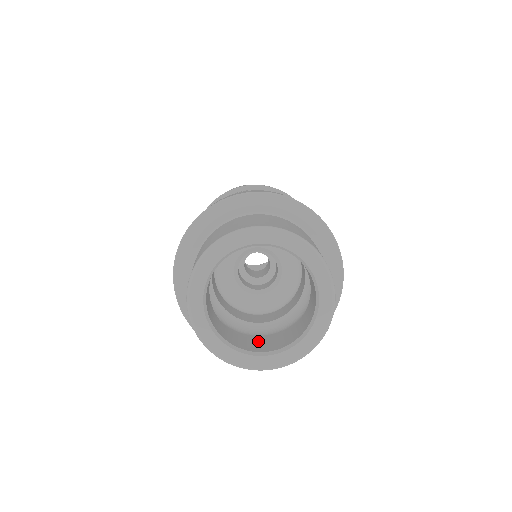
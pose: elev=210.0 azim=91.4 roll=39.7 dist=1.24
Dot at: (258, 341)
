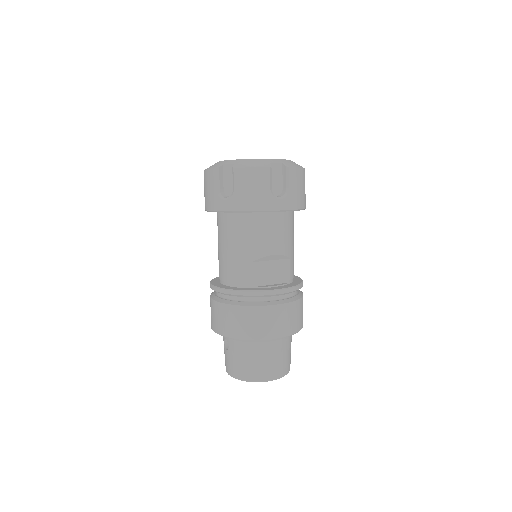
Dot at: occluded
